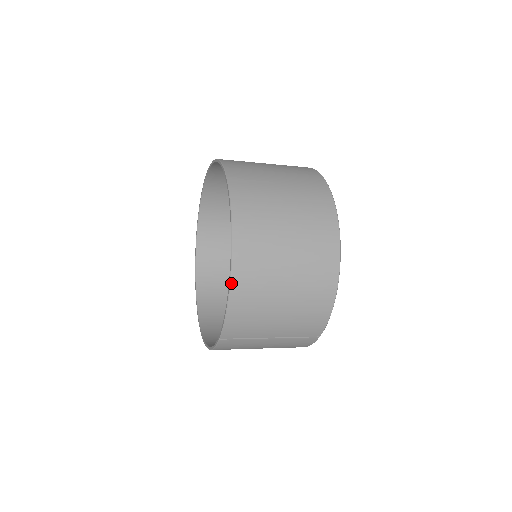
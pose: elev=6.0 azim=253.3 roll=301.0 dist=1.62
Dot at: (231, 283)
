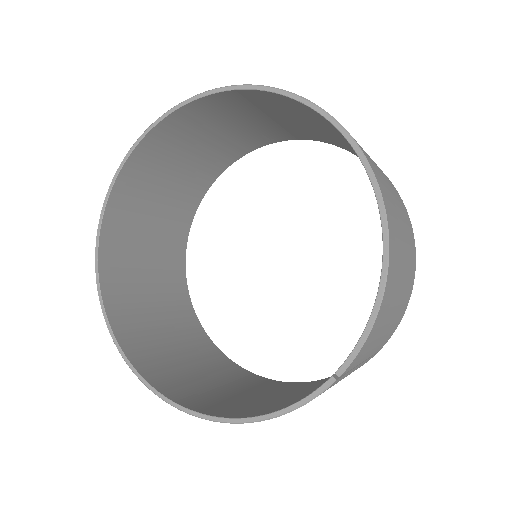
Dot at: (389, 261)
